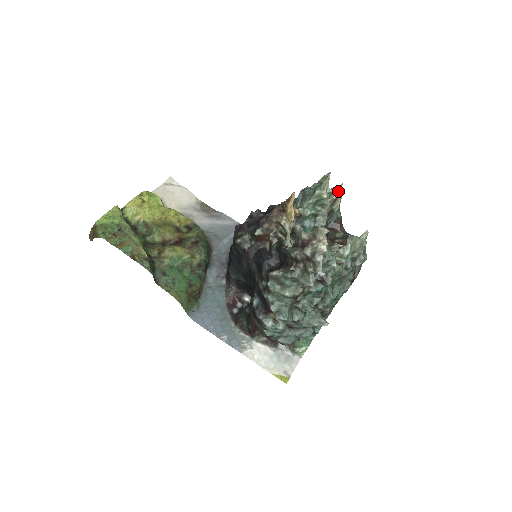
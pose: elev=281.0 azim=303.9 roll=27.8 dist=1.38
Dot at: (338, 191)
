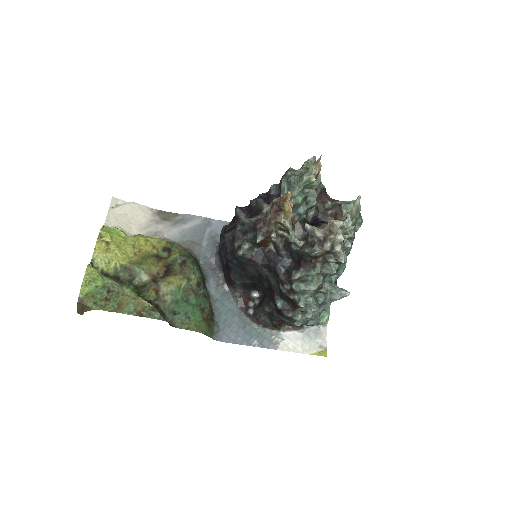
Dot at: (318, 165)
